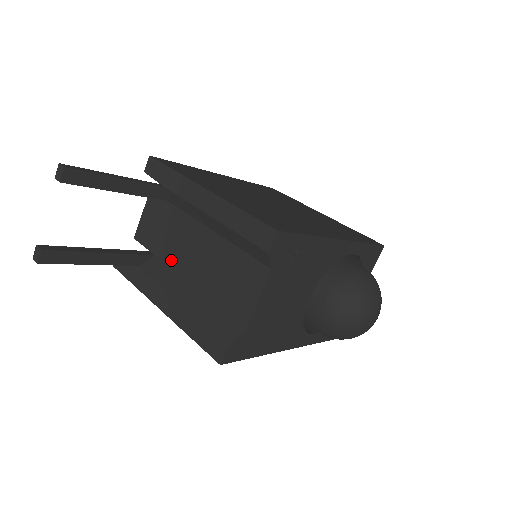
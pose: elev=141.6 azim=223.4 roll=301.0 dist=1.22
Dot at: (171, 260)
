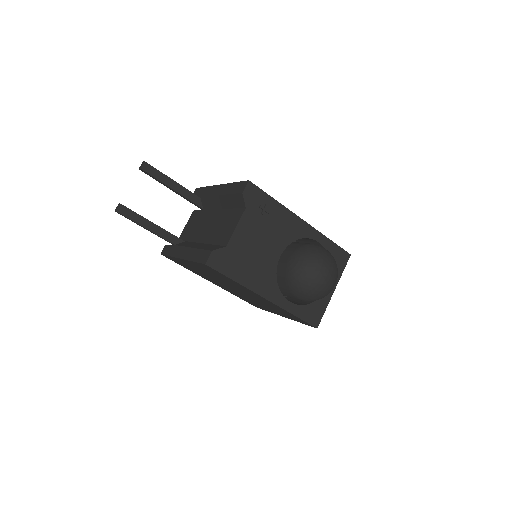
Dot at: (195, 237)
